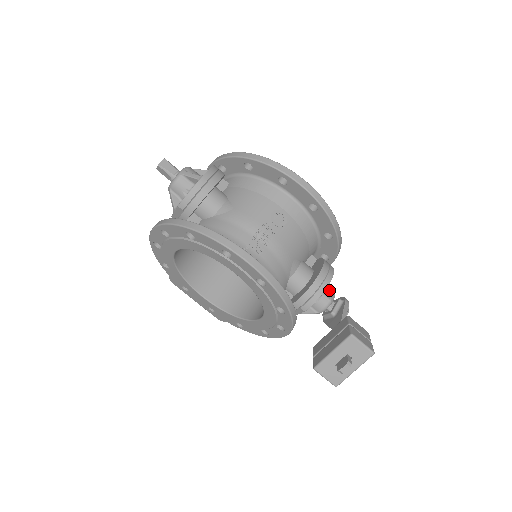
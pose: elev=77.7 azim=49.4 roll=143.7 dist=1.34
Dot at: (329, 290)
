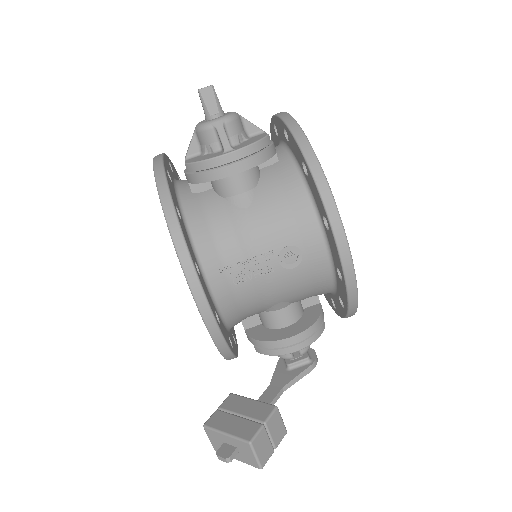
Dot at: (296, 352)
